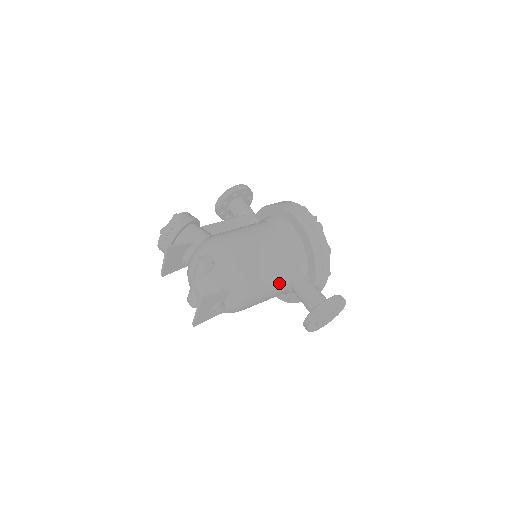
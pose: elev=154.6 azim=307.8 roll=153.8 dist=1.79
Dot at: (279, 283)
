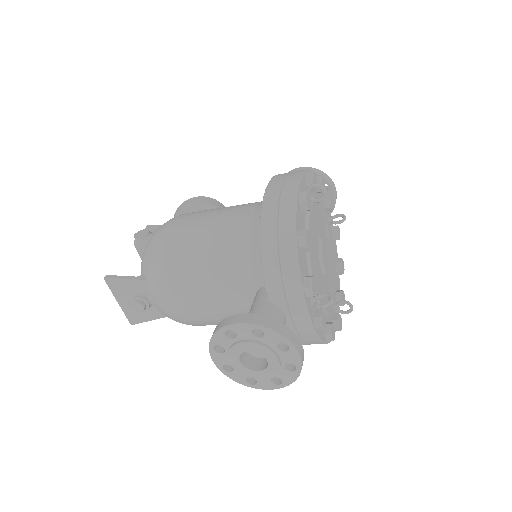
Dot at: (220, 285)
